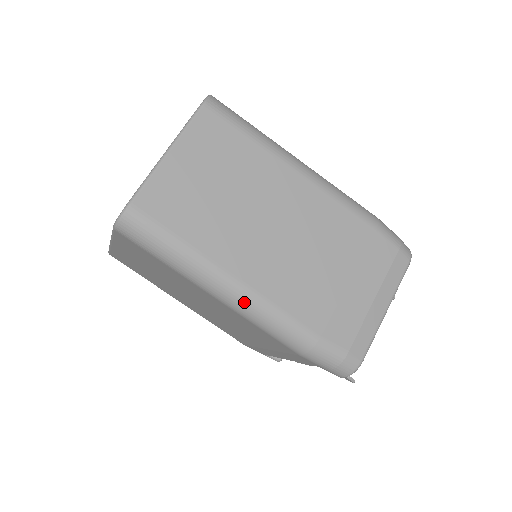
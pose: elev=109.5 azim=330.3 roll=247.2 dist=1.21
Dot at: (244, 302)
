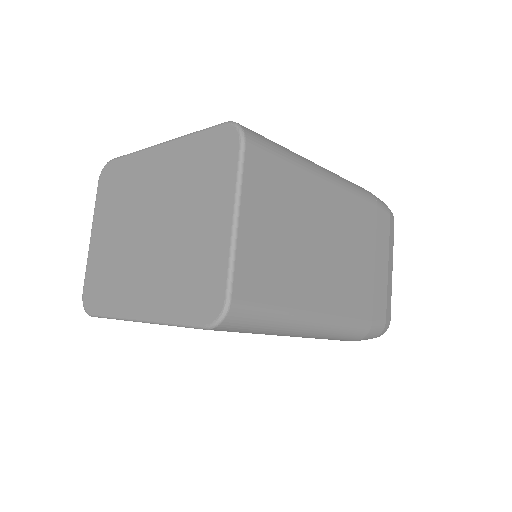
Dot at: (325, 330)
